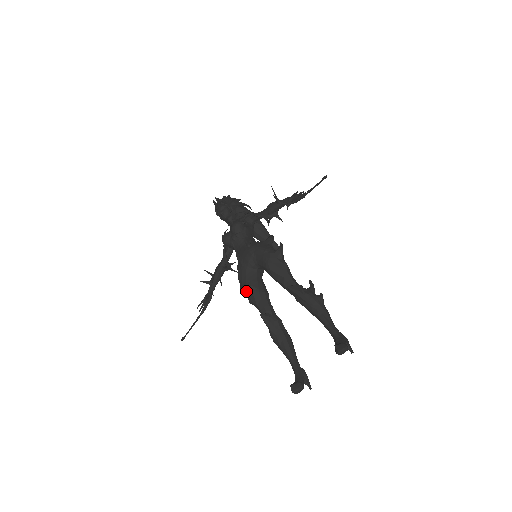
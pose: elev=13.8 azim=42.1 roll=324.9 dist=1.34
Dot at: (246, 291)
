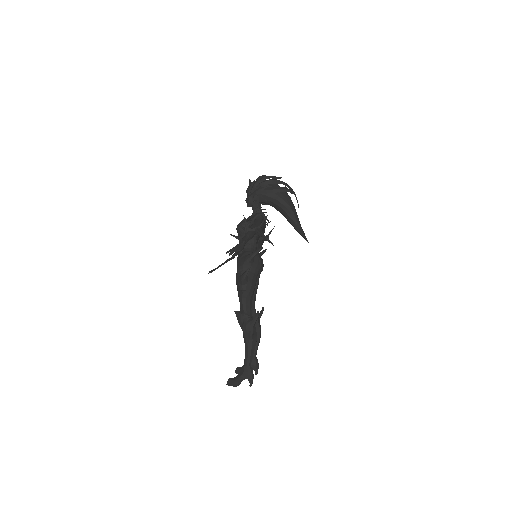
Dot at: occluded
